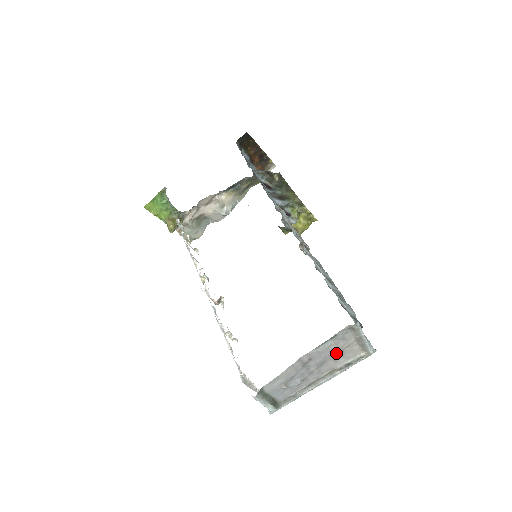
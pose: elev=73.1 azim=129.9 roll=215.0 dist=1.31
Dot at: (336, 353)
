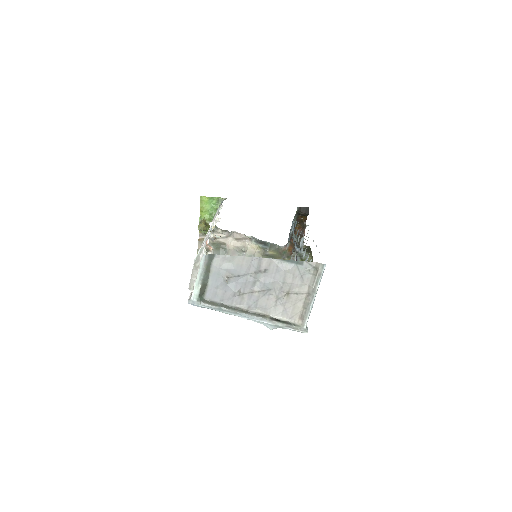
Dot at: (285, 289)
